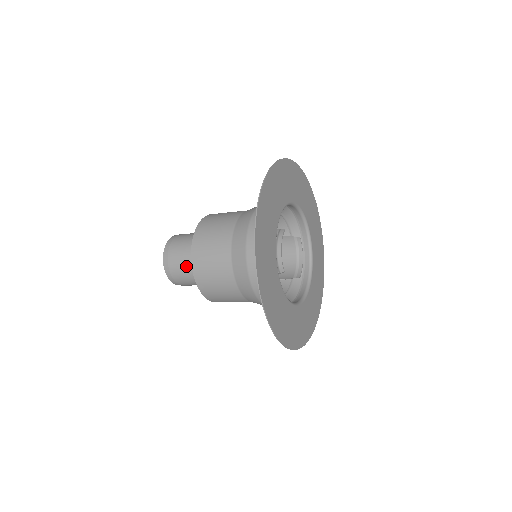
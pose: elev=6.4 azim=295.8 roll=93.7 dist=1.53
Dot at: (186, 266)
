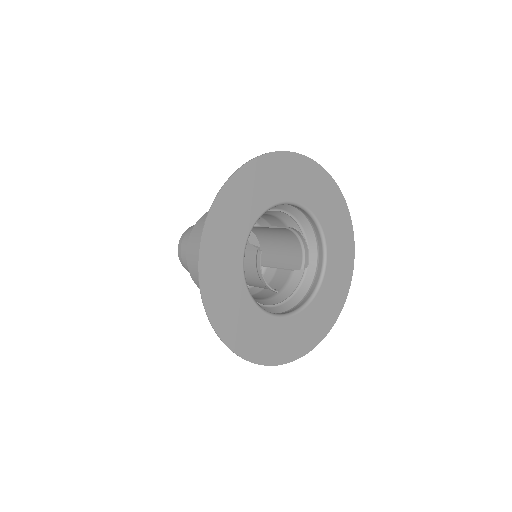
Dot at: occluded
